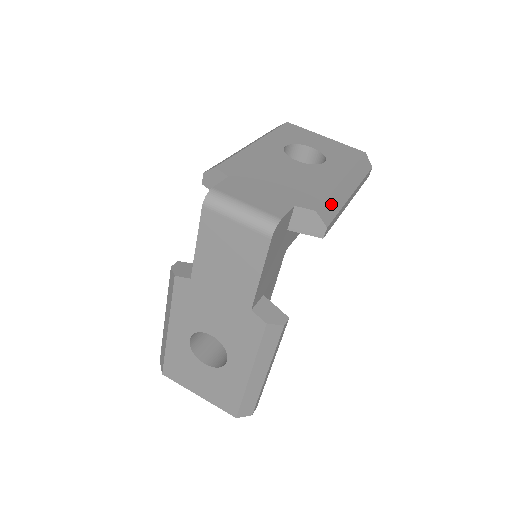
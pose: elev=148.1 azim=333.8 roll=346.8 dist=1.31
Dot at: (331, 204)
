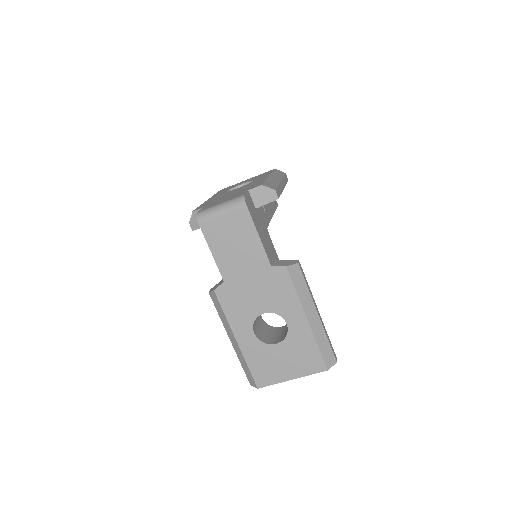
Dot at: (270, 183)
